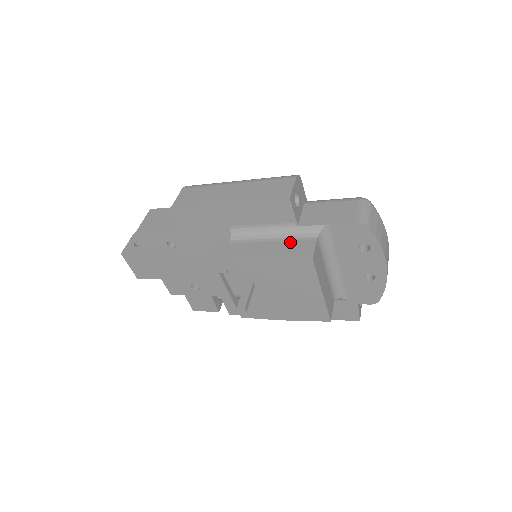
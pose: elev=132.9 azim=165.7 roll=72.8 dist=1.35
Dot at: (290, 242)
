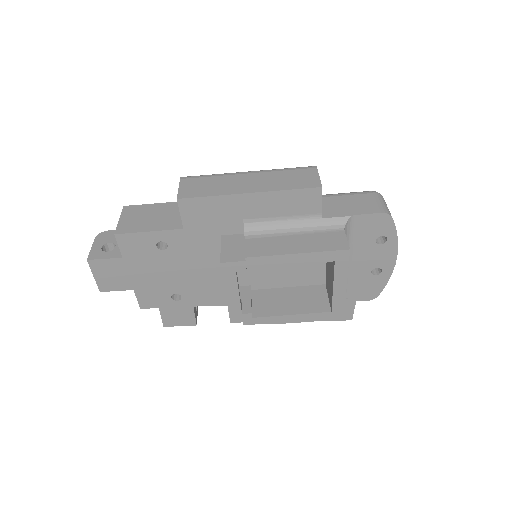
Dot at: (316, 235)
